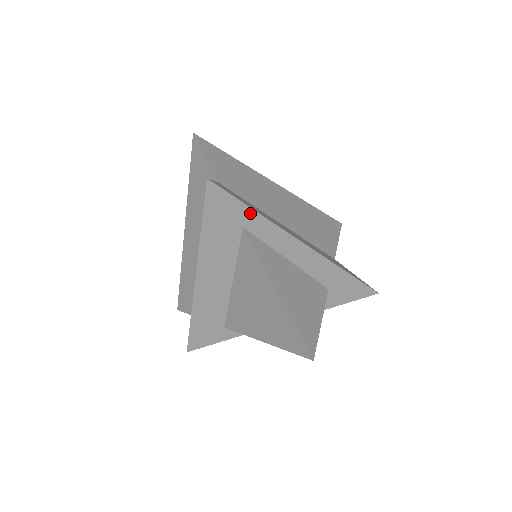
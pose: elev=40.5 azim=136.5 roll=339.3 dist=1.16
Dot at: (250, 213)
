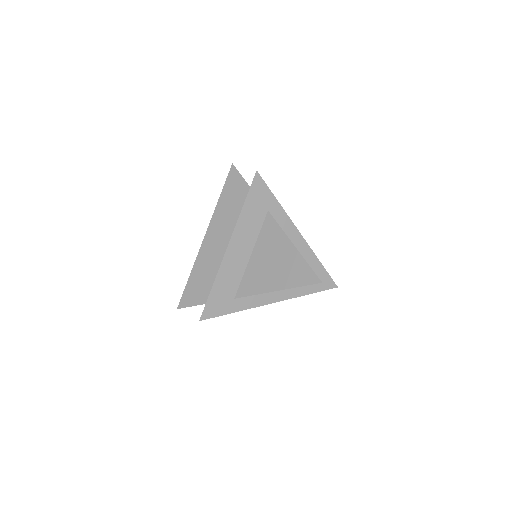
Dot at: (274, 201)
